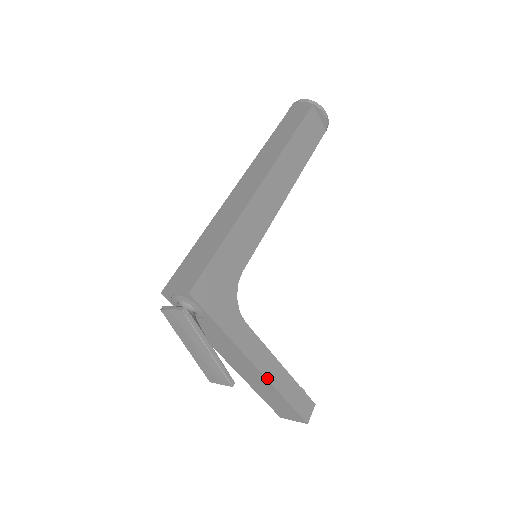
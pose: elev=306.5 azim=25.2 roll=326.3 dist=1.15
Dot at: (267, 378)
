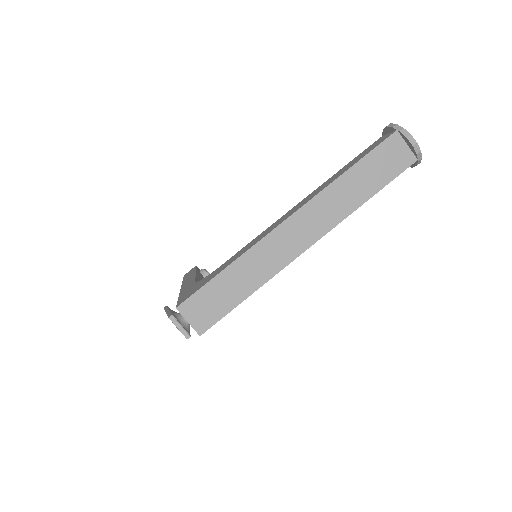
Dot at: occluded
